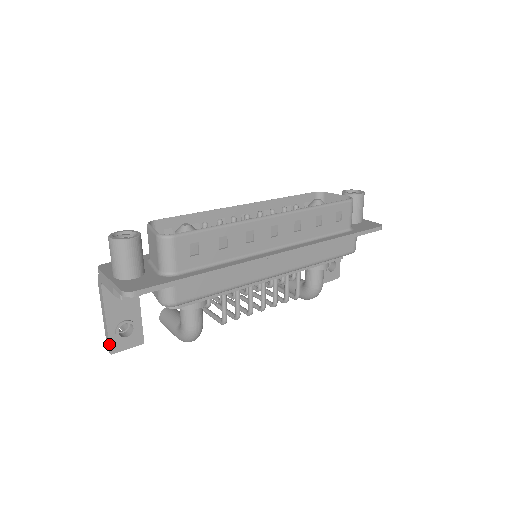
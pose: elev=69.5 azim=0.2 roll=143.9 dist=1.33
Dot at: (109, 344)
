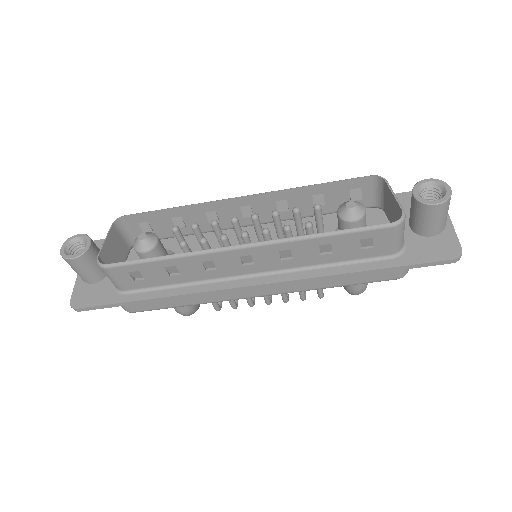
Dot at: occluded
